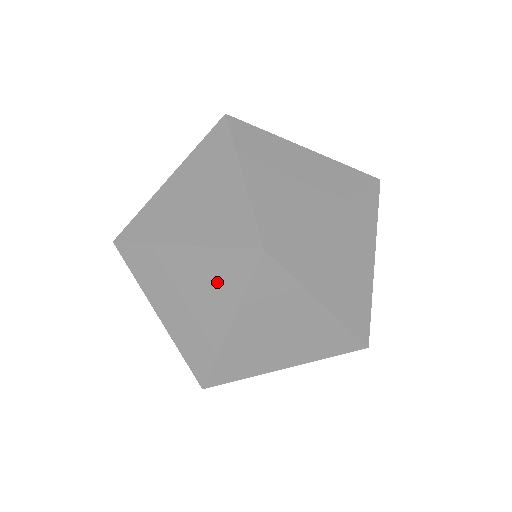
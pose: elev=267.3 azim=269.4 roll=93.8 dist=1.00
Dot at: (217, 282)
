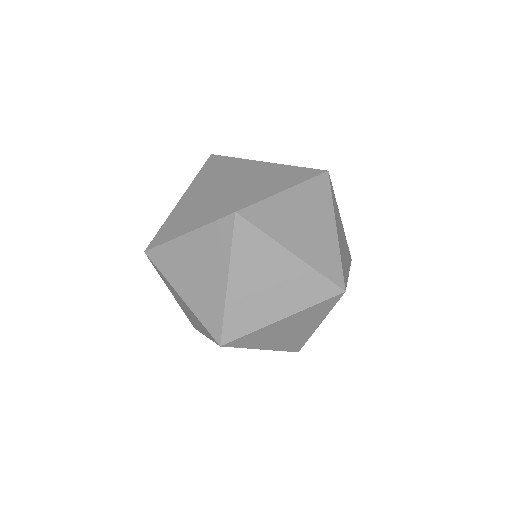
Dot at: (213, 250)
